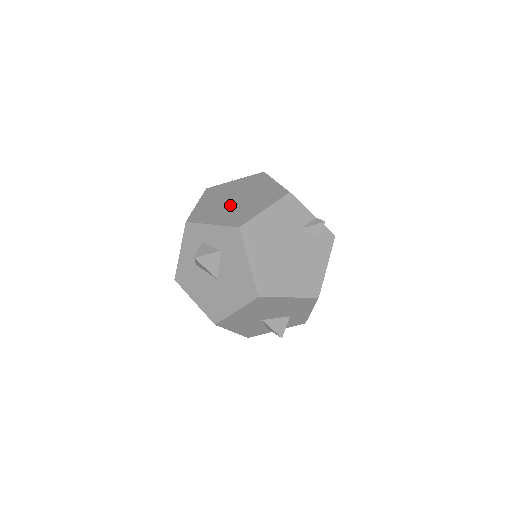
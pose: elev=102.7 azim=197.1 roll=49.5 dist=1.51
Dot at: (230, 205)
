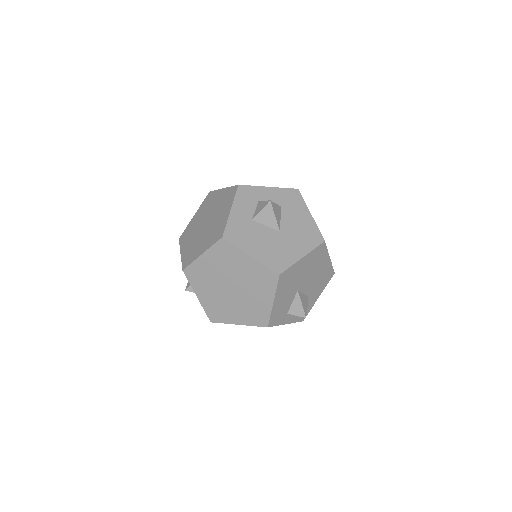
Dot at: occluded
